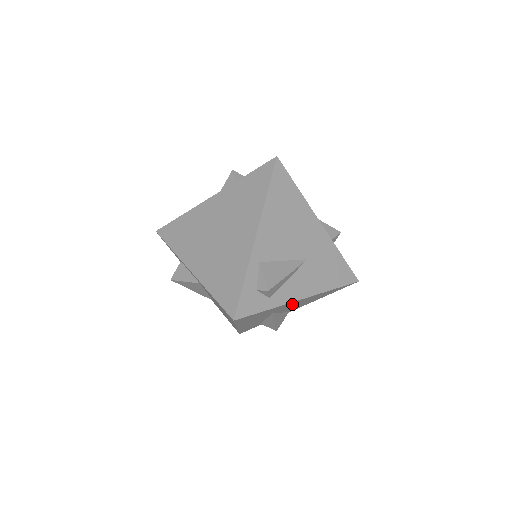
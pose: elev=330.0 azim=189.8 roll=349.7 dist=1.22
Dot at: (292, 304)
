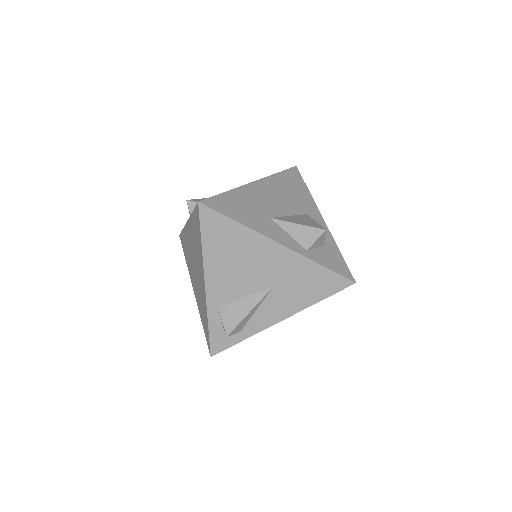
Dot at: occluded
